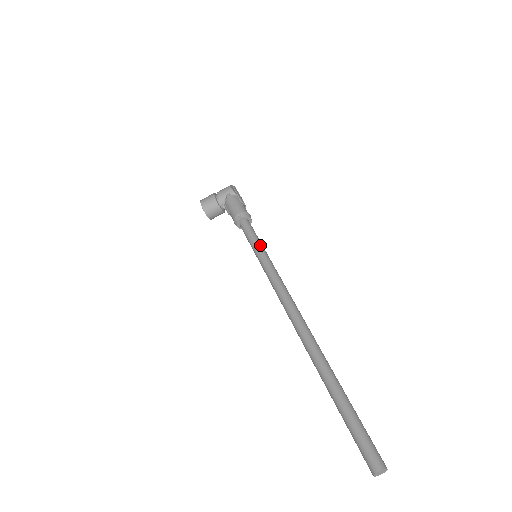
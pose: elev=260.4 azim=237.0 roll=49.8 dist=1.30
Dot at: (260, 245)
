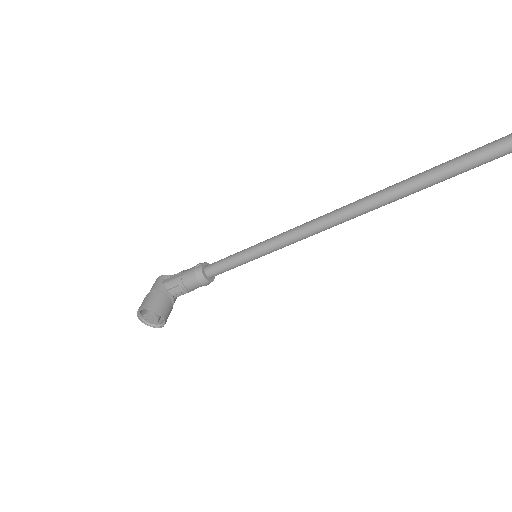
Dot at: (249, 247)
